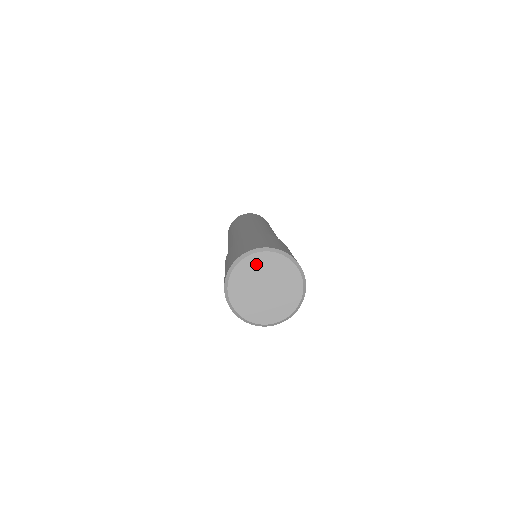
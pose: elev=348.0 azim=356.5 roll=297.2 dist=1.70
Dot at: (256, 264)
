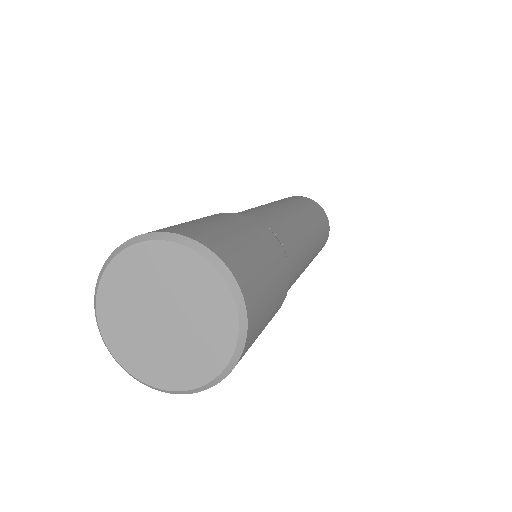
Dot at: (178, 267)
